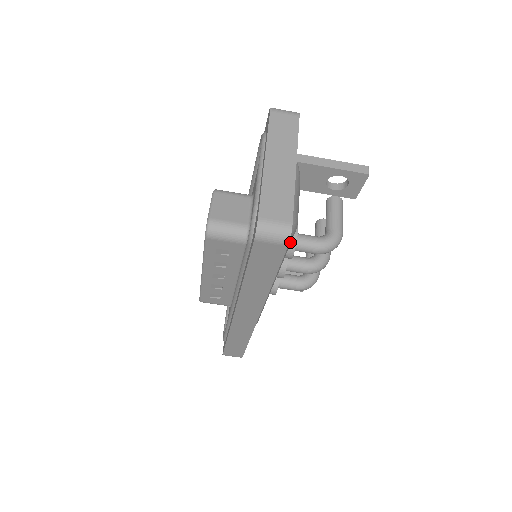
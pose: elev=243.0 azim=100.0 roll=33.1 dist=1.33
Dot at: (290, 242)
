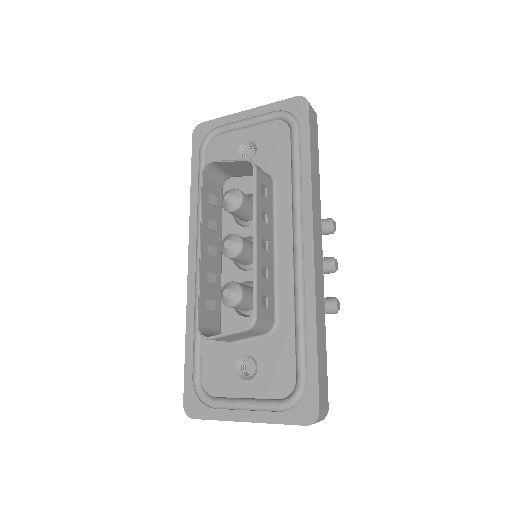
Dot at: occluded
